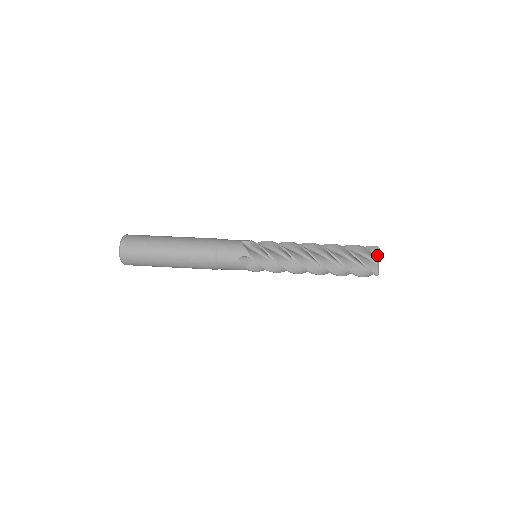
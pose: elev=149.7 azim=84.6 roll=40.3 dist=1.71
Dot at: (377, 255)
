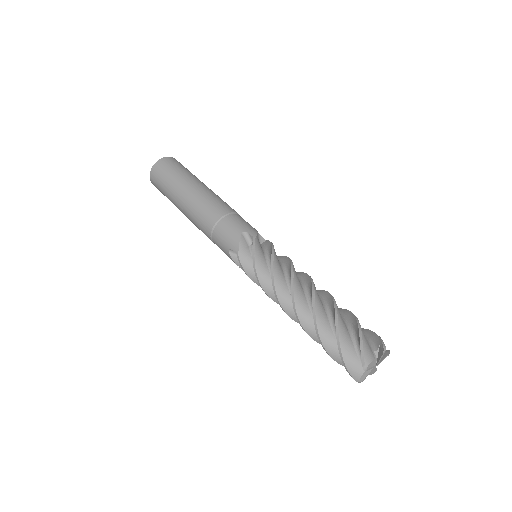
Dot at: (364, 361)
